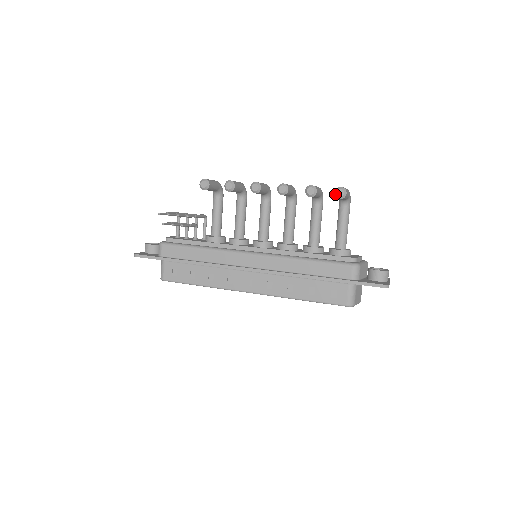
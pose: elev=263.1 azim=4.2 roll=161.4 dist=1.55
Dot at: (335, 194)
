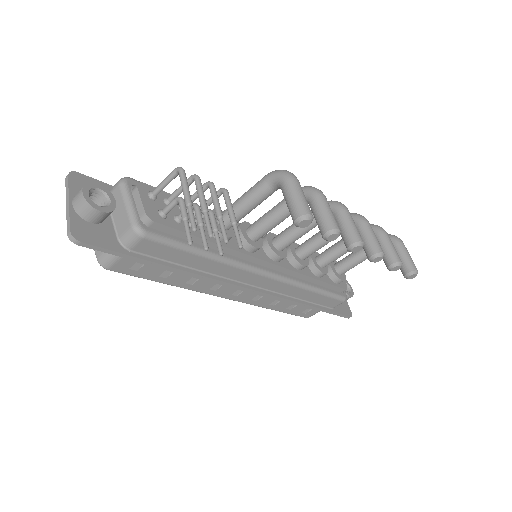
Dot at: (408, 275)
